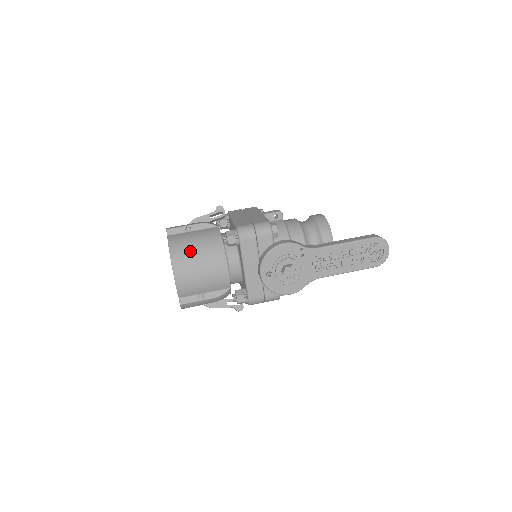
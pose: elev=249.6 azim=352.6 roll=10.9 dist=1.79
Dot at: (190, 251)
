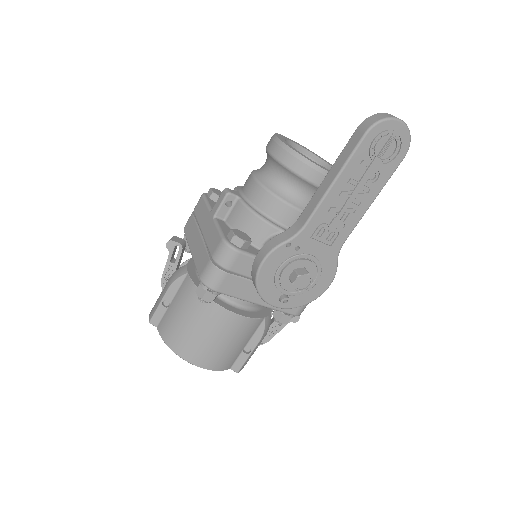
Dot at: (188, 334)
